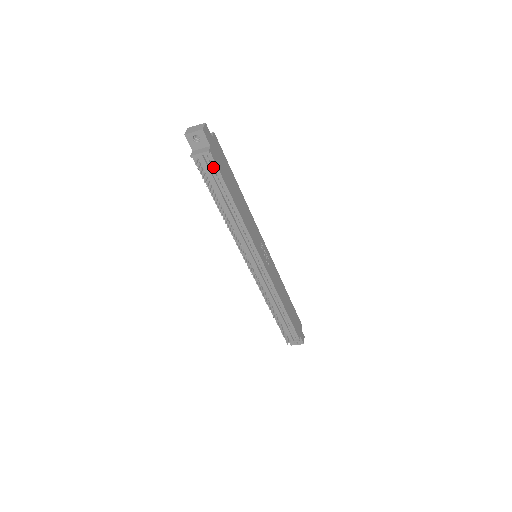
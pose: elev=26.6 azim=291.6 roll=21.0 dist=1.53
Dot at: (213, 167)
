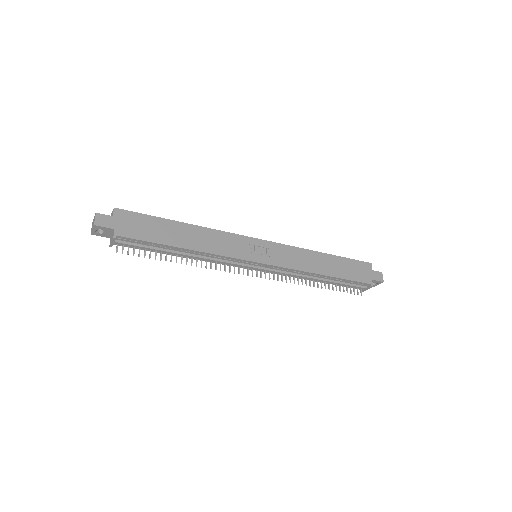
Dot at: (133, 241)
